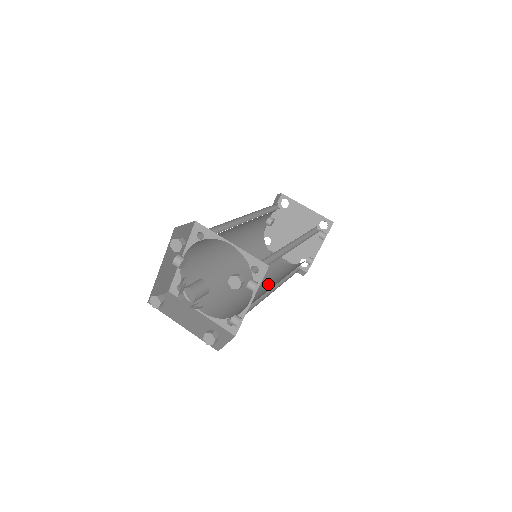
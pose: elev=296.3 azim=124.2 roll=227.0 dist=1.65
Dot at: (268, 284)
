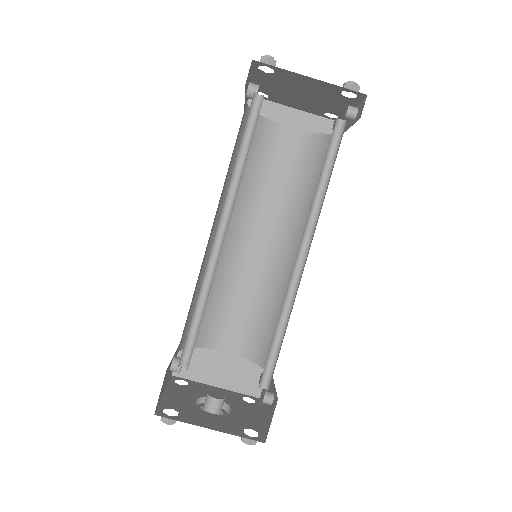
Dot at: (285, 241)
